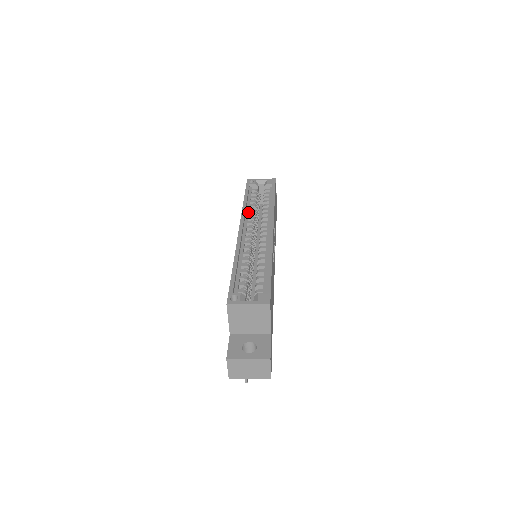
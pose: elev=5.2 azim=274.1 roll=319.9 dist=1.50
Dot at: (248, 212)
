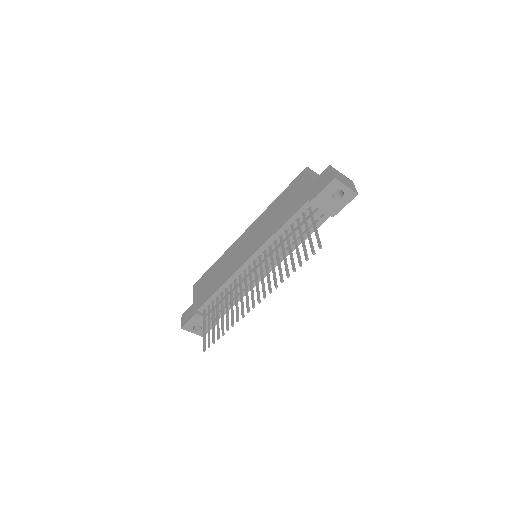
Dot at: occluded
